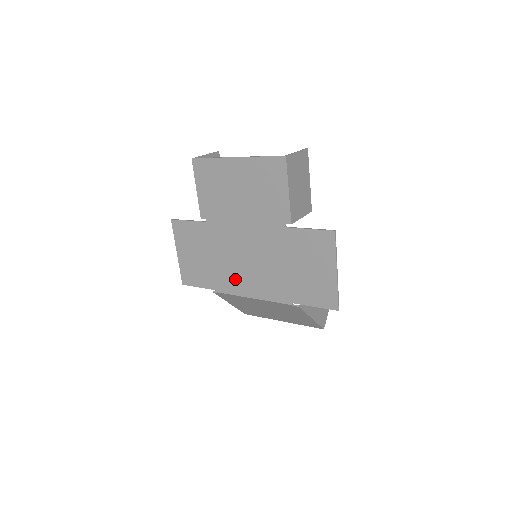
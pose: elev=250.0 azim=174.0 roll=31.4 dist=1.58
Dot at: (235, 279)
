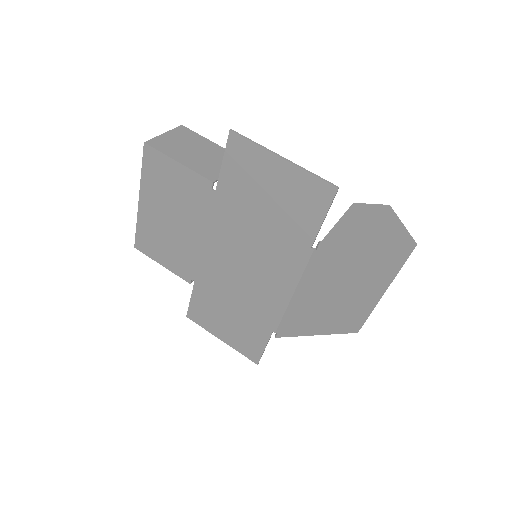
Dot at: (264, 298)
